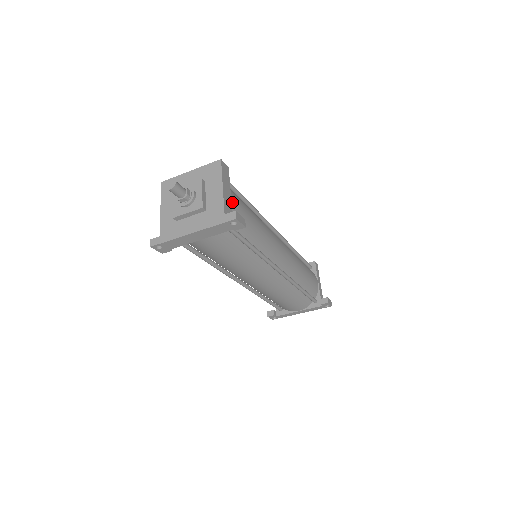
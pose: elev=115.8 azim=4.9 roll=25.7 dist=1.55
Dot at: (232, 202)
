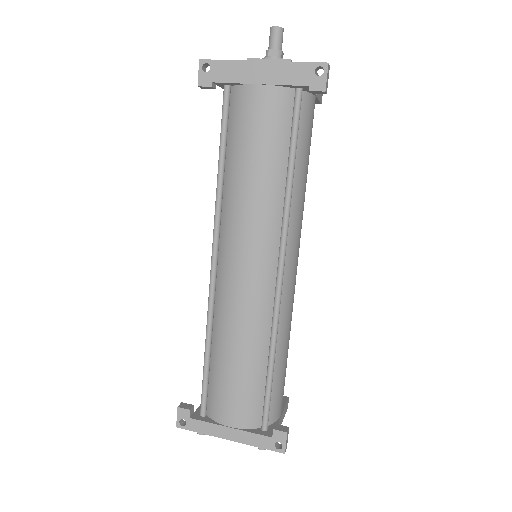
Dot at: (314, 100)
